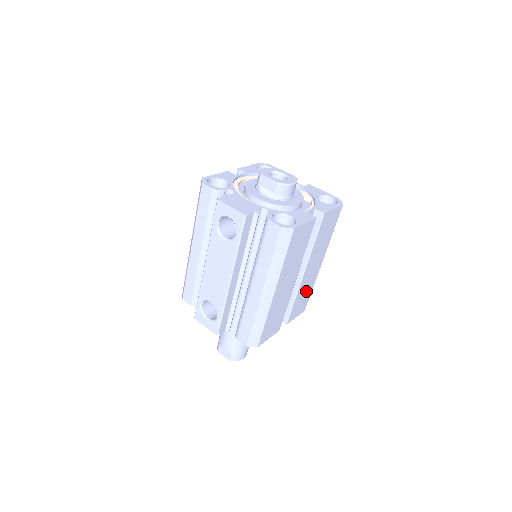
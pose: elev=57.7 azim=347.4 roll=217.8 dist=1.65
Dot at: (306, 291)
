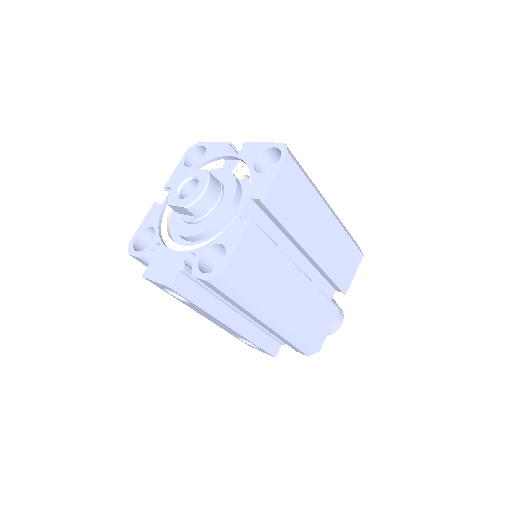
Dot at: (339, 251)
